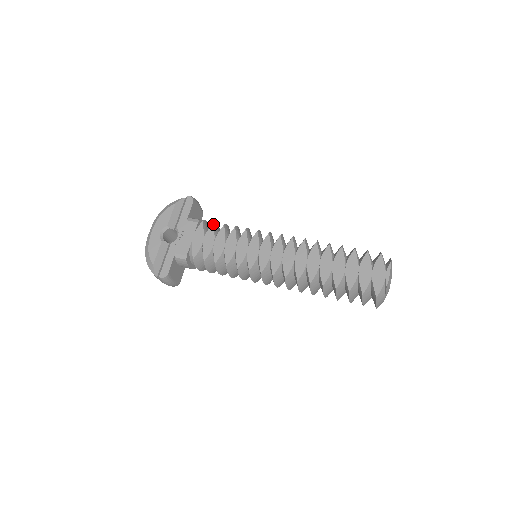
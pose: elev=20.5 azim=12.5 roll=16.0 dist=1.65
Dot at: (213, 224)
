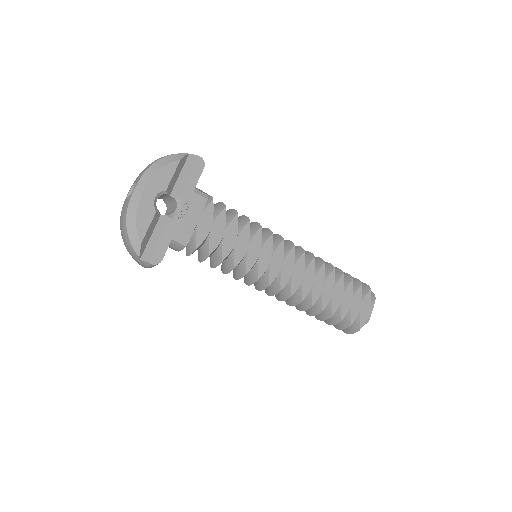
Dot at: occluded
